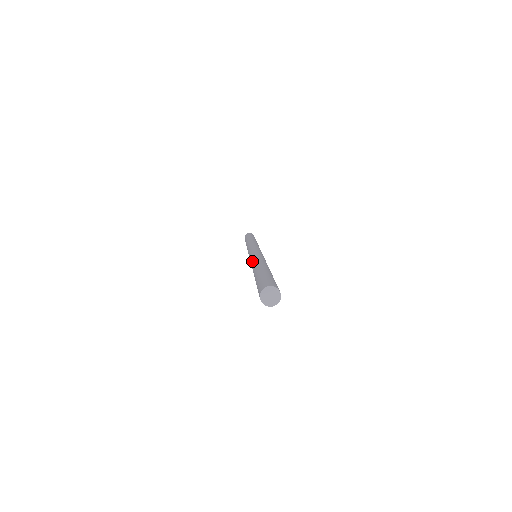
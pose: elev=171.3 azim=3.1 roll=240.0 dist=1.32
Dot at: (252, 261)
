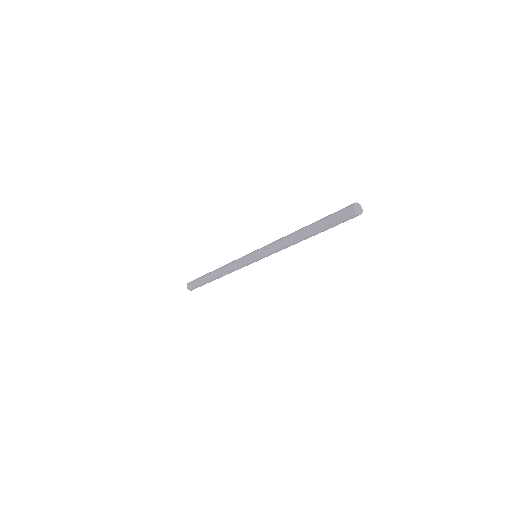
Dot at: (279, 239)
